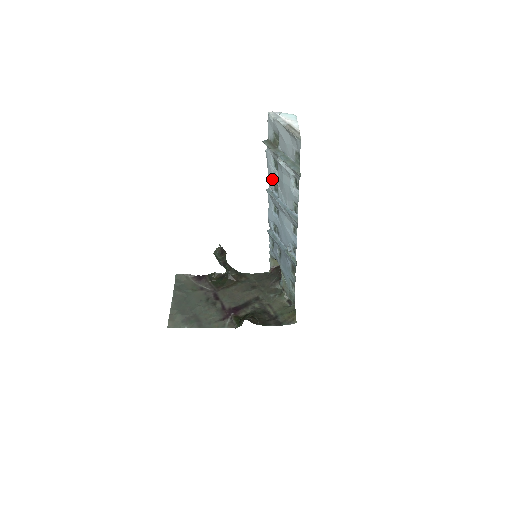
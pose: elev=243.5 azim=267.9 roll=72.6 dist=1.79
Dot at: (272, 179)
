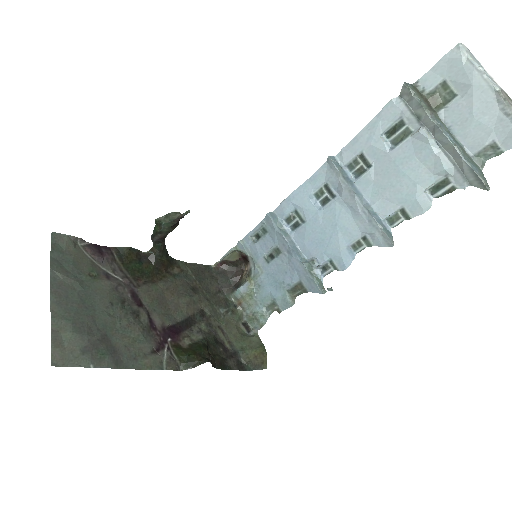
Dot at: (361, 148)
